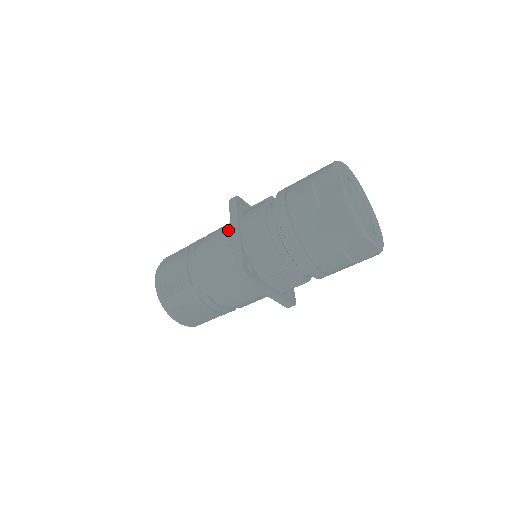
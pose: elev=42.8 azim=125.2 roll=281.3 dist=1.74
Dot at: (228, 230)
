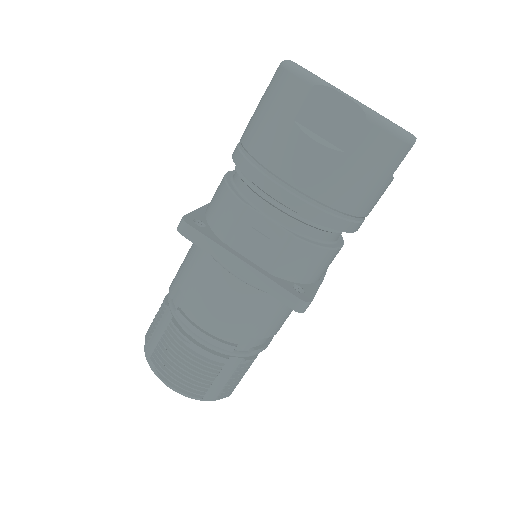
Dot at: occluded
